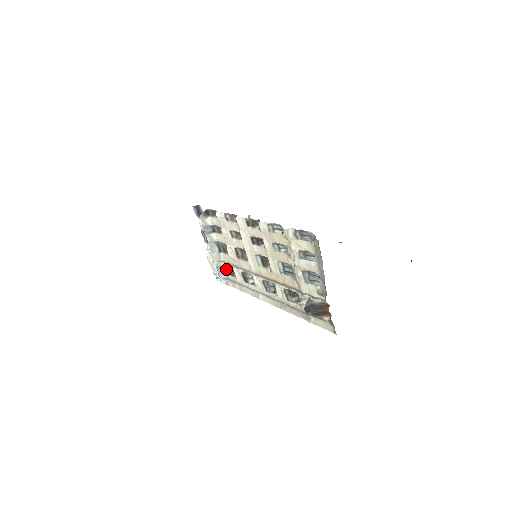
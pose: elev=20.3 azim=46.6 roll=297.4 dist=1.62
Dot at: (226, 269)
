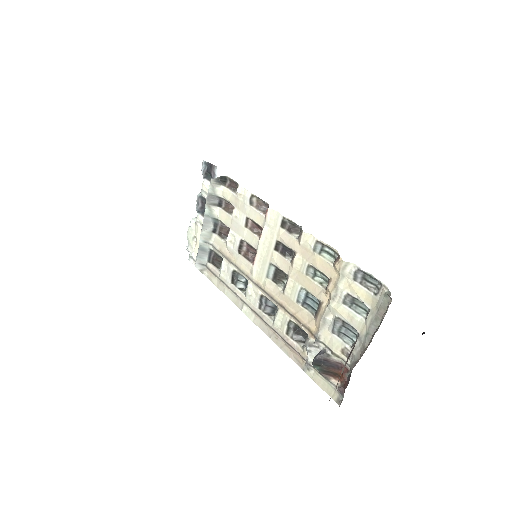
Dot at: (210, 254)
